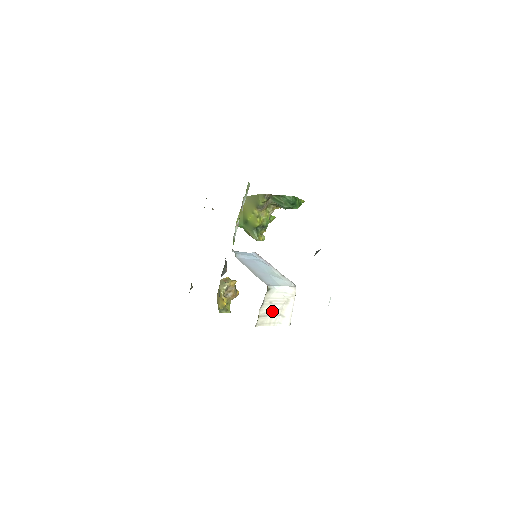
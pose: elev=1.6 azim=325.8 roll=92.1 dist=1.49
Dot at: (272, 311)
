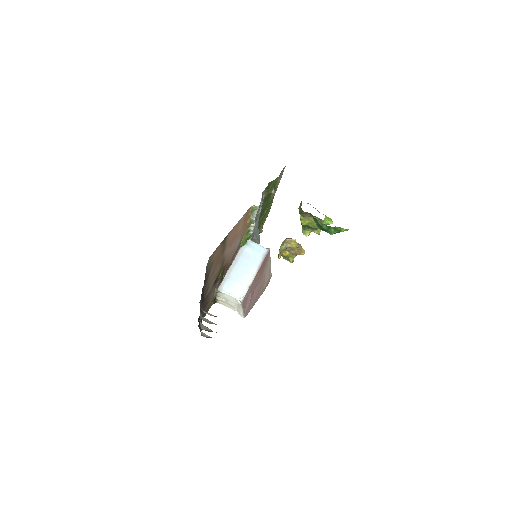
Dot at: (228, 303)
